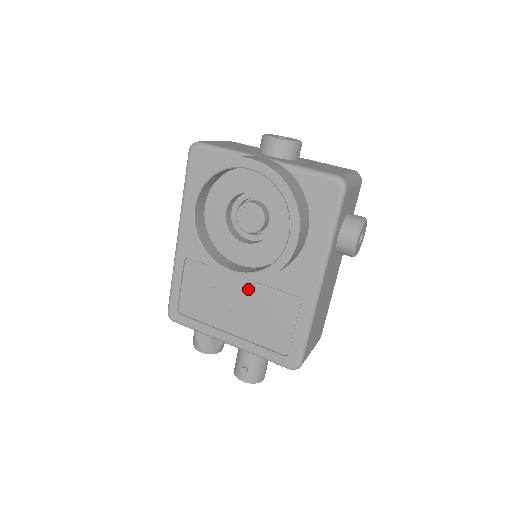
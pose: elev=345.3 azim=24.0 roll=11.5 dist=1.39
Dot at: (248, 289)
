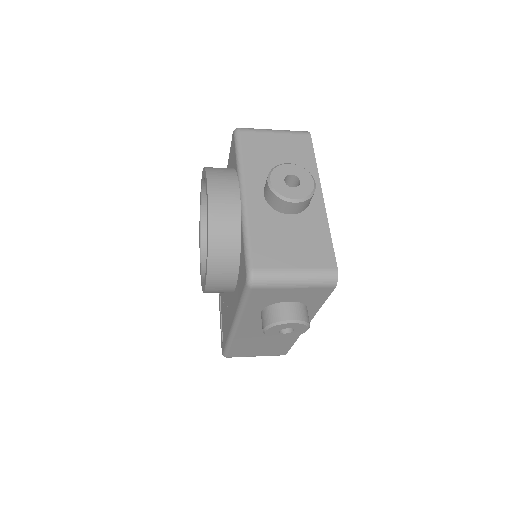
Dot at: occluded
